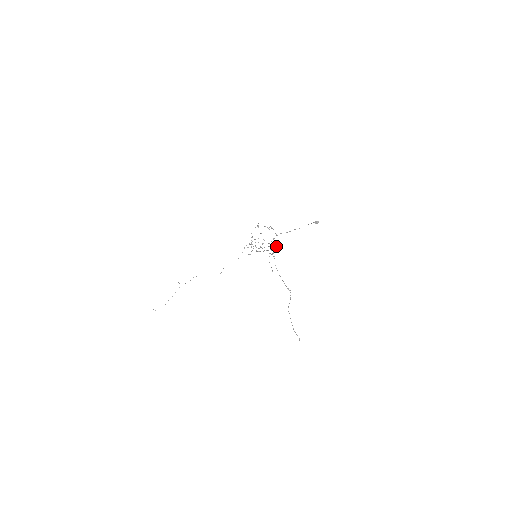
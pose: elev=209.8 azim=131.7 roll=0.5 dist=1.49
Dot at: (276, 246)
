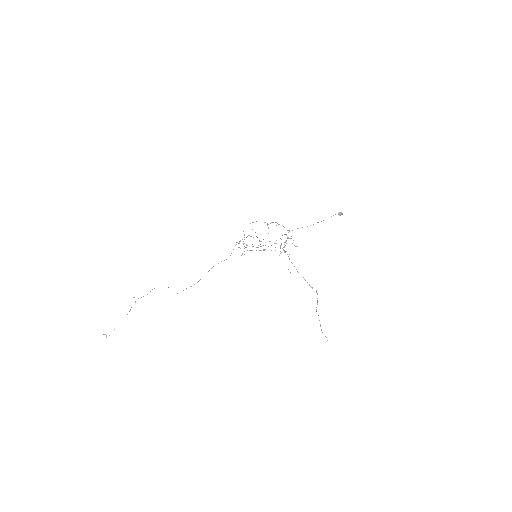
Dot at: (286, 243)
